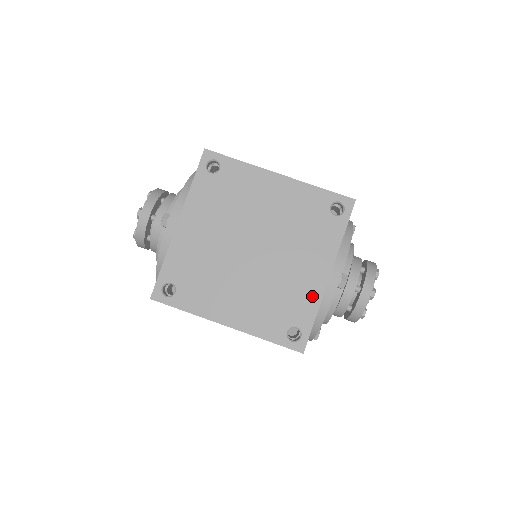
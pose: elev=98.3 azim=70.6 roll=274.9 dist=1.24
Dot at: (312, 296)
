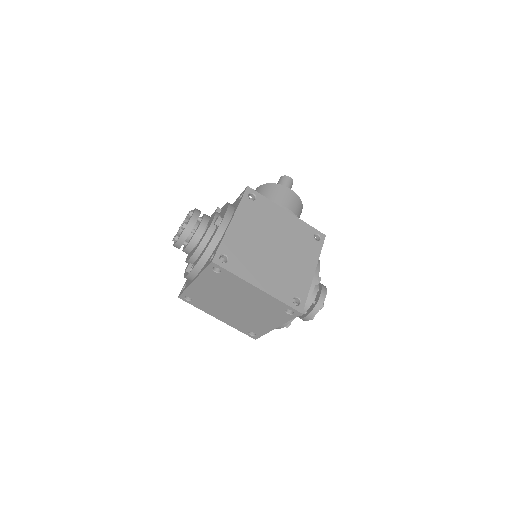
Dot at: (265, 329)
